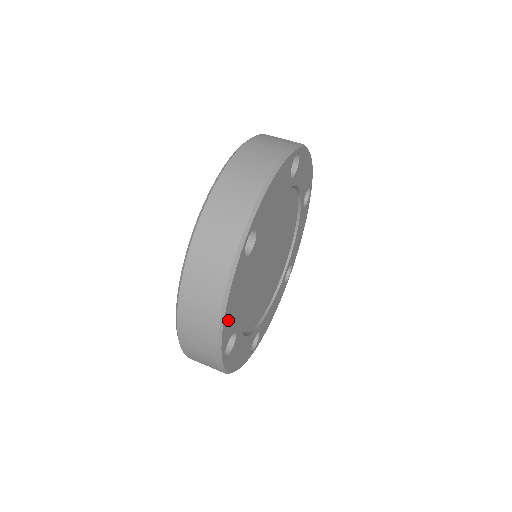
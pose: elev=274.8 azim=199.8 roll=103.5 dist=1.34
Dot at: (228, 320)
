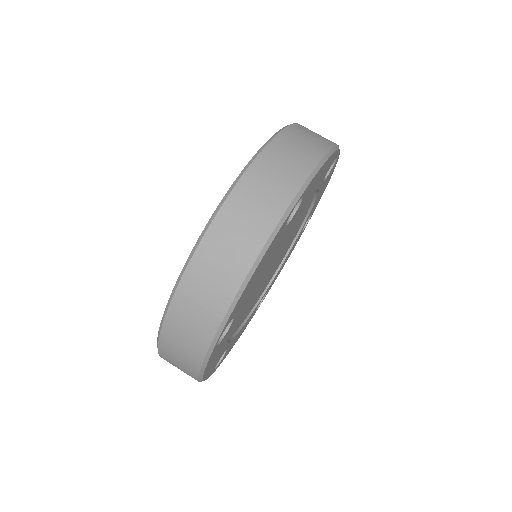
Dot at: (245, 291)
